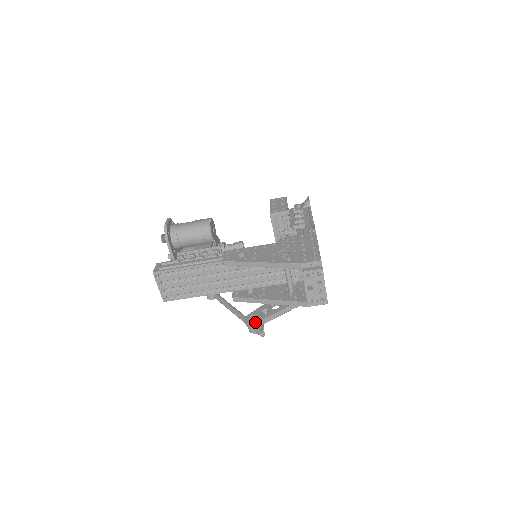
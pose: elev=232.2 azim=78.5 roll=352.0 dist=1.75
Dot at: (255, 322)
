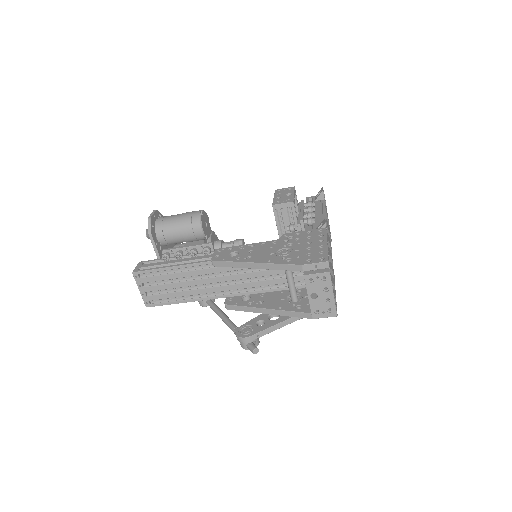
Dot at: (247, 336)
